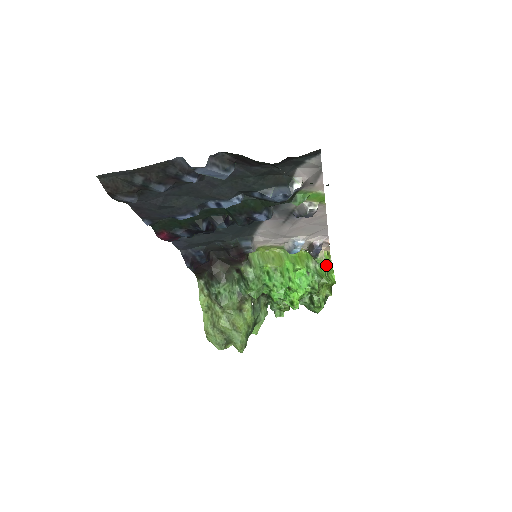
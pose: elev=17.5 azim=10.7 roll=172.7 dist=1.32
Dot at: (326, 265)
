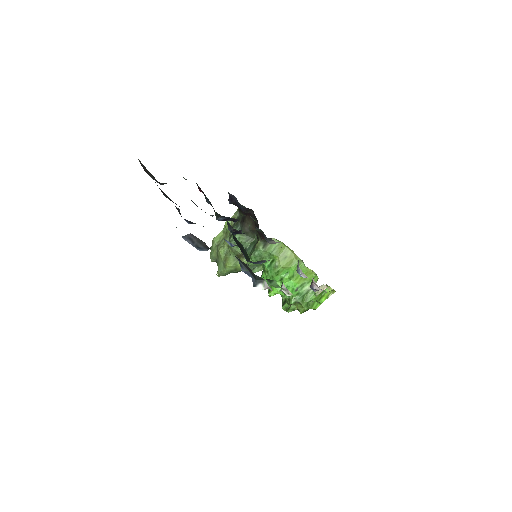
Dot at: (318, 296)
